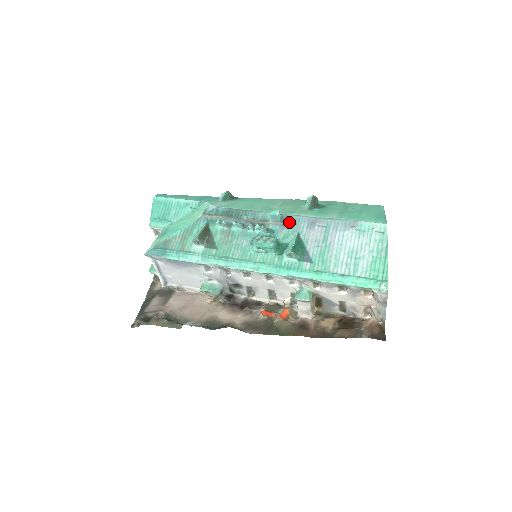
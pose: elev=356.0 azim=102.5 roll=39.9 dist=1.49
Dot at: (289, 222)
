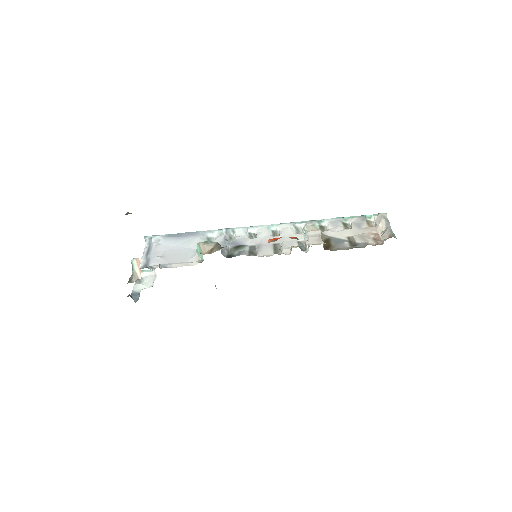
Dot at: occluded
